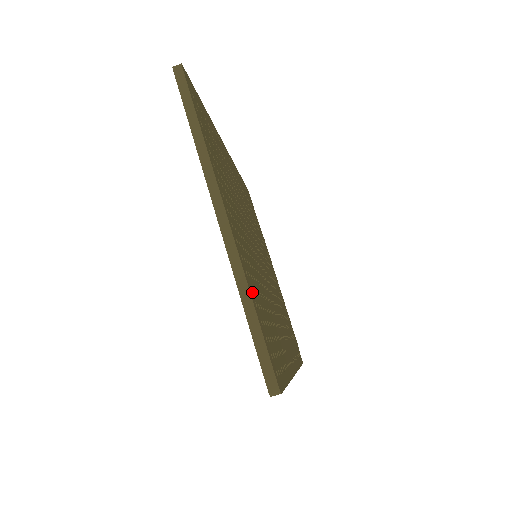
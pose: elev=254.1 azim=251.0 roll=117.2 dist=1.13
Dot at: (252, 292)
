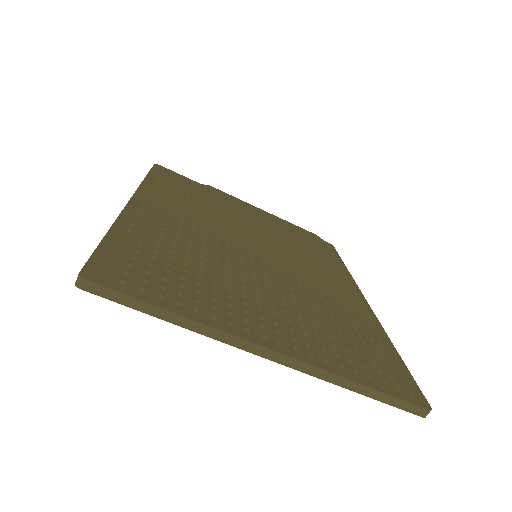
Dot at: (345, 369)
